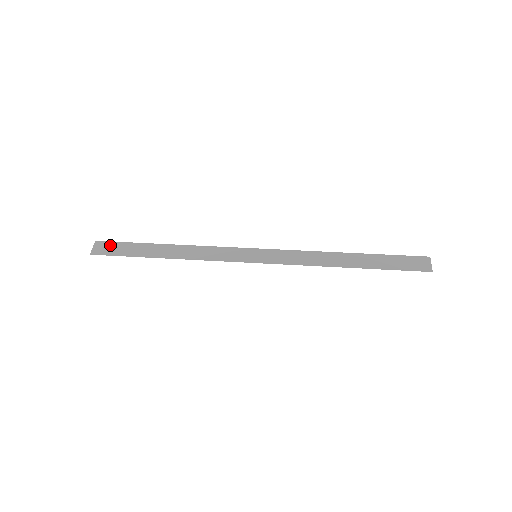
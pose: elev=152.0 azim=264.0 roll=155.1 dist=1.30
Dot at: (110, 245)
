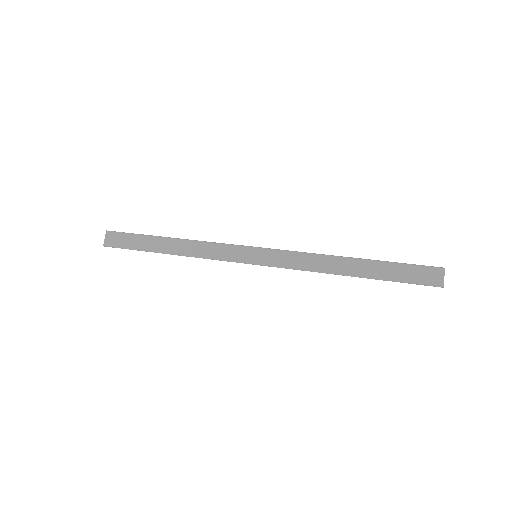
Dot at: (120, 236)
